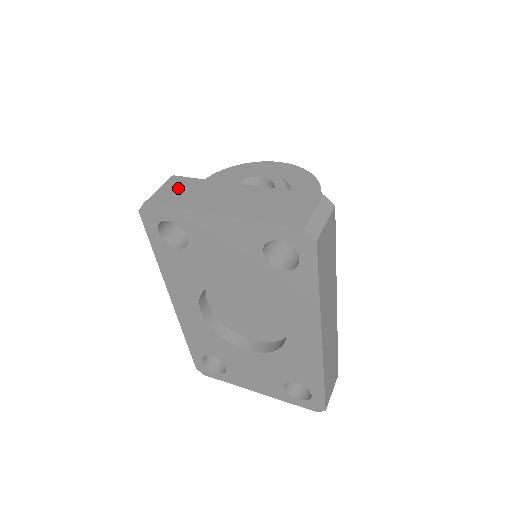
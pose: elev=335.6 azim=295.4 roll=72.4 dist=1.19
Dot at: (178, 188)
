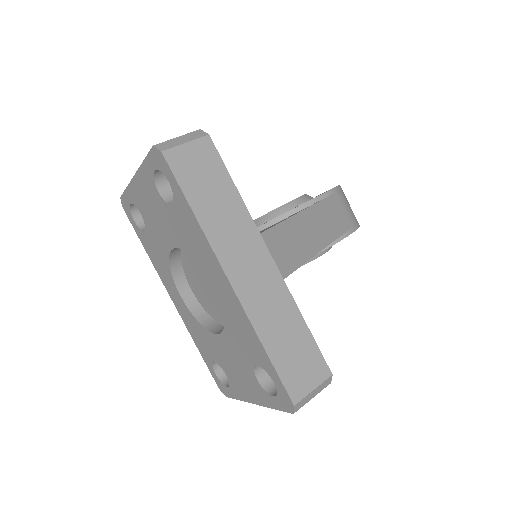
Dot at: occluded
